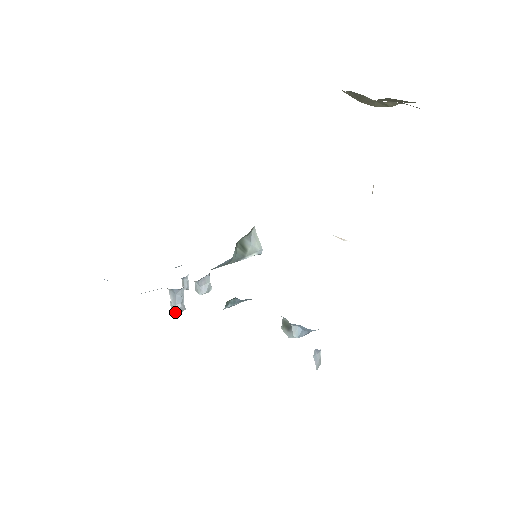
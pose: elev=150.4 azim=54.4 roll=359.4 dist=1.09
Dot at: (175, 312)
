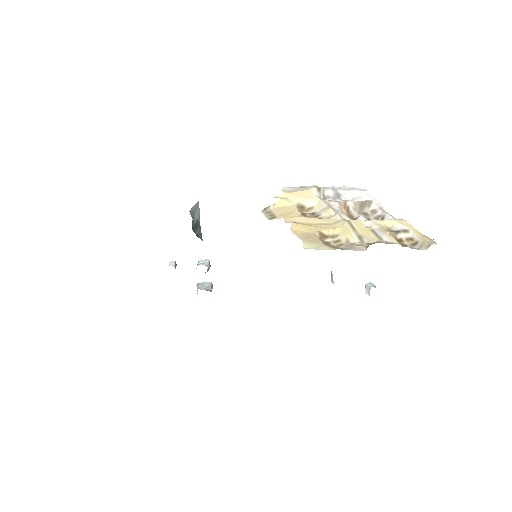
Dot at: occluded
